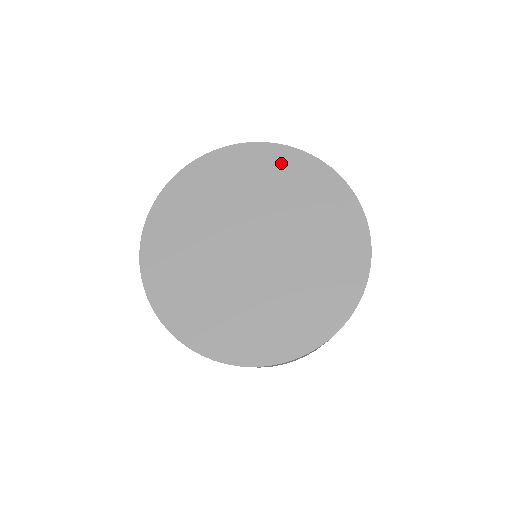
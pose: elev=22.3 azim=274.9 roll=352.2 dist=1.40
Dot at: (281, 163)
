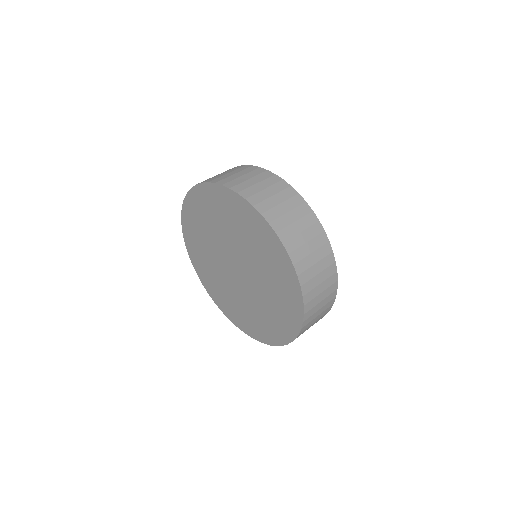
Dot at: (249, 218)
